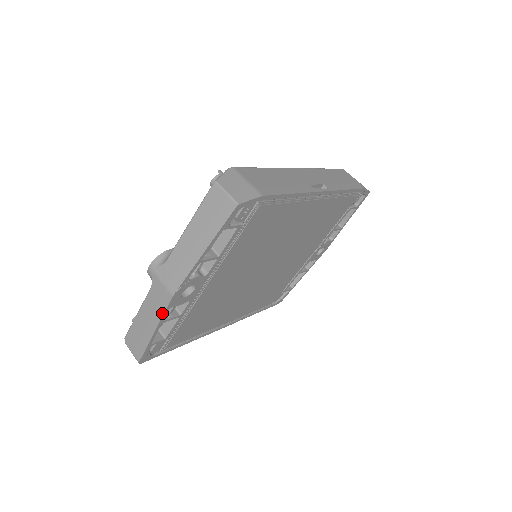
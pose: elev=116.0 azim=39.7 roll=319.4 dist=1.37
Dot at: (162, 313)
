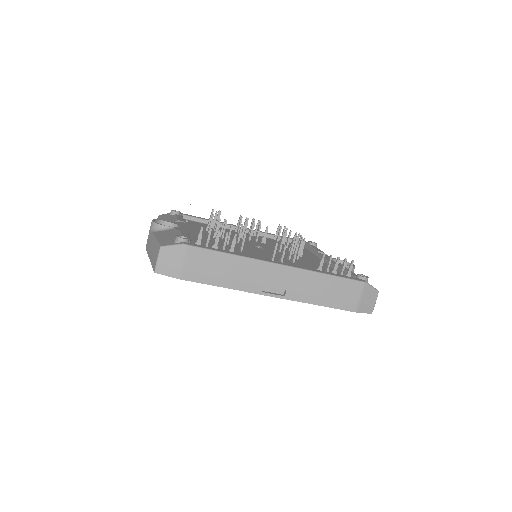
Dot at: occluded
